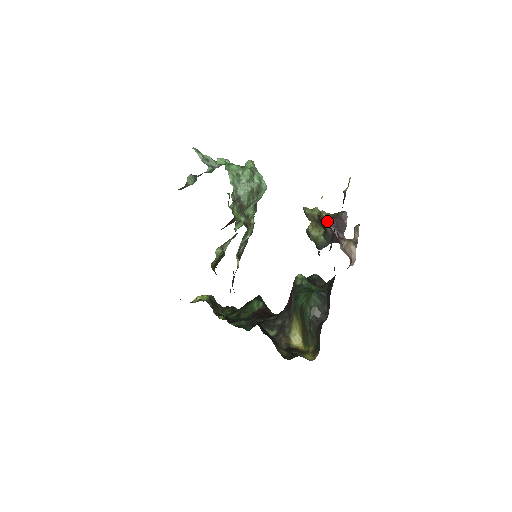
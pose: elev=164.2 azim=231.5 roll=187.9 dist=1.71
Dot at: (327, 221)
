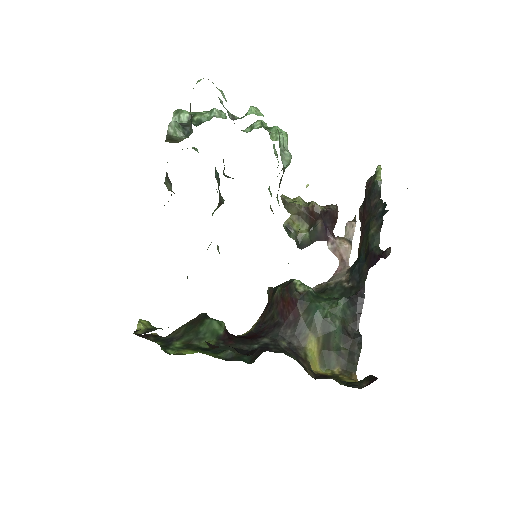
Dot at: (322, 214)
